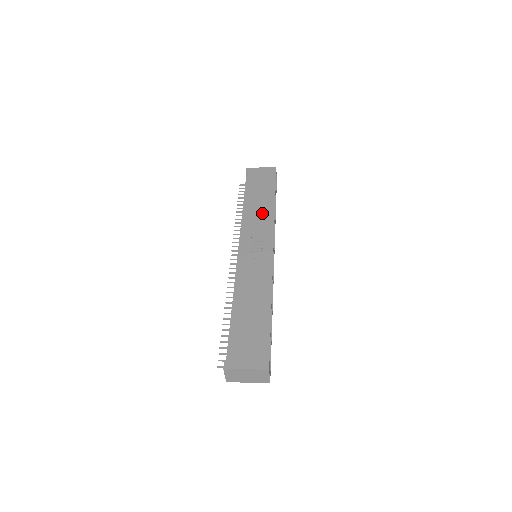
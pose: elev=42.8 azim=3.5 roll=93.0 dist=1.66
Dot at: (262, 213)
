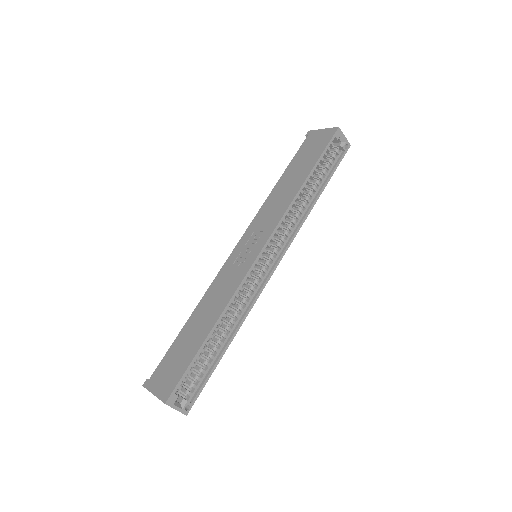
Dot at: (282, 199)
